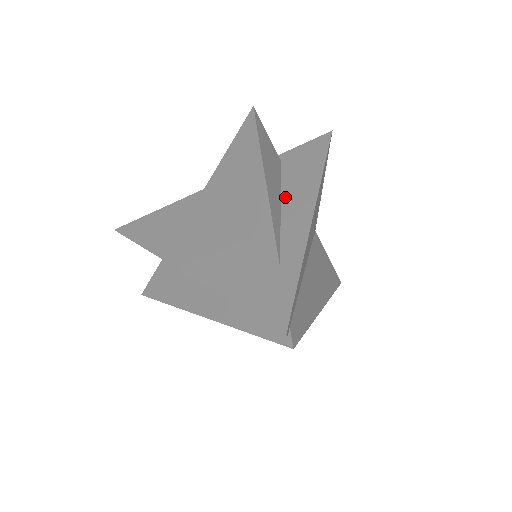
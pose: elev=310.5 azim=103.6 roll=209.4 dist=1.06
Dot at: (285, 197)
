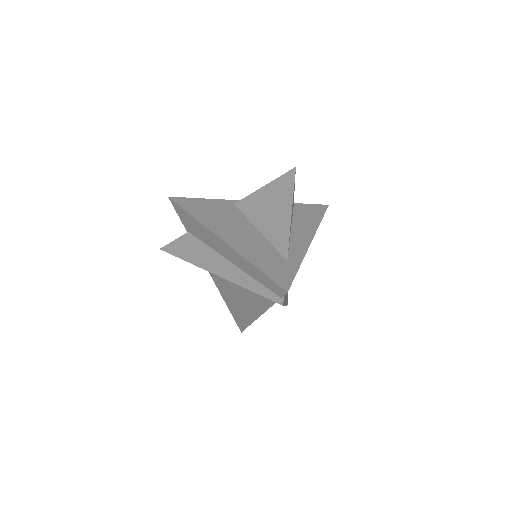
Dot at: (294, 227)
